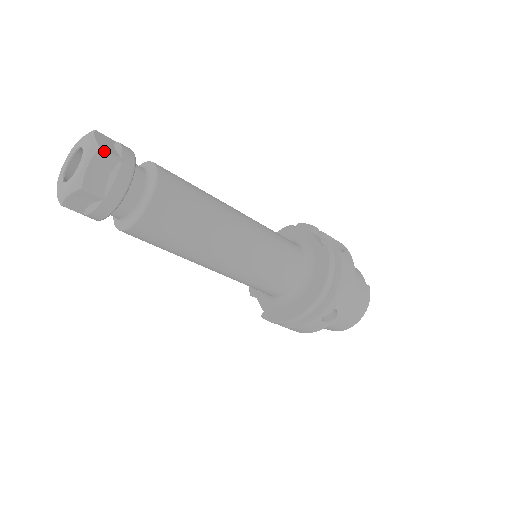
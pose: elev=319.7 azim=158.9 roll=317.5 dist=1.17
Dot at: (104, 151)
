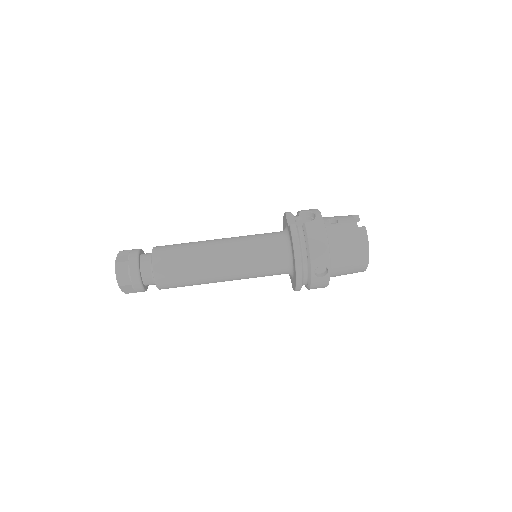
Dot at: (119, 263)
